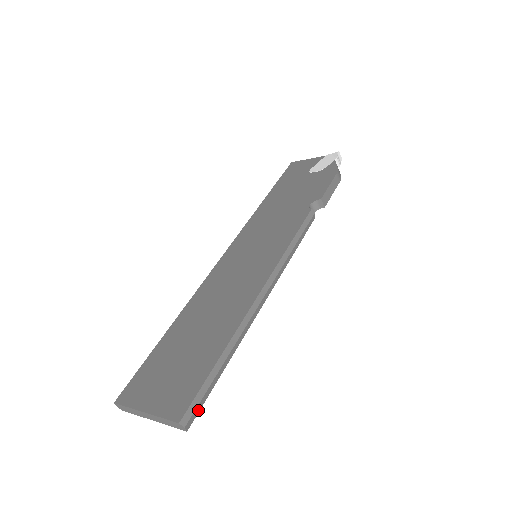
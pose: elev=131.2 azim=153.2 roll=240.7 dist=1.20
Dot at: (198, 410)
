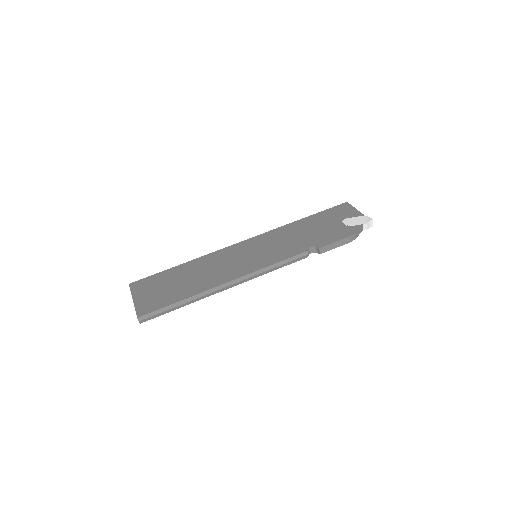
Dot at: (152, 318)
